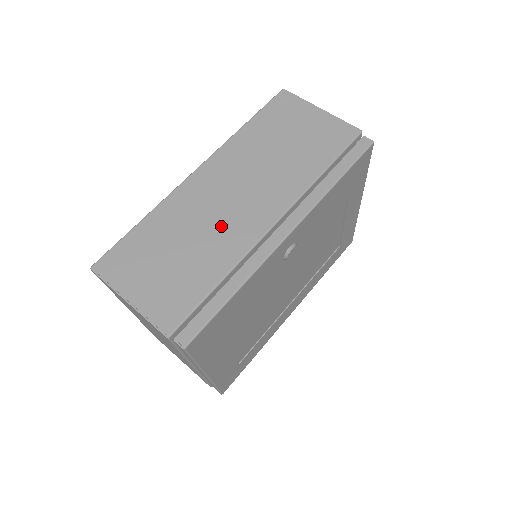
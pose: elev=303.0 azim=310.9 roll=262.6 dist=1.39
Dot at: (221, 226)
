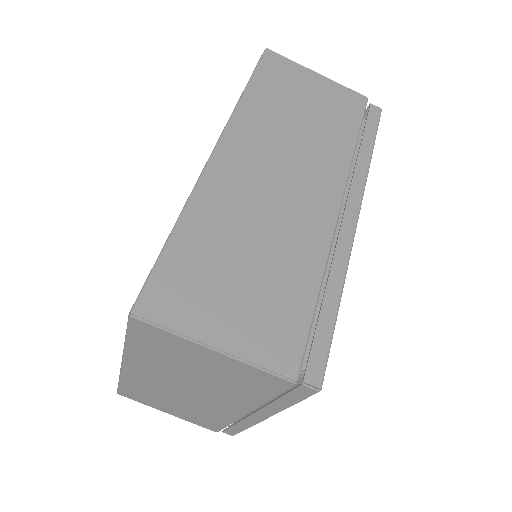
Dot at: (284, 220)
